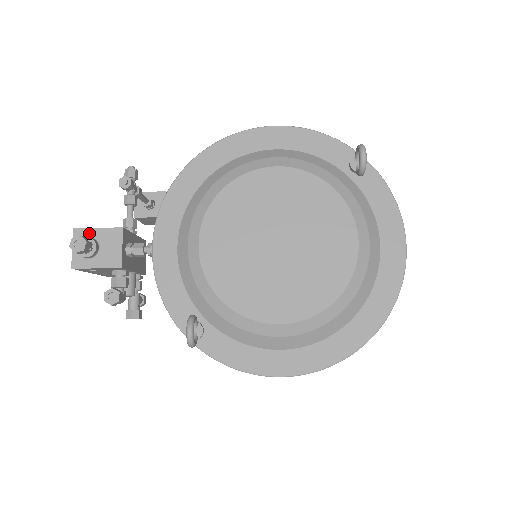
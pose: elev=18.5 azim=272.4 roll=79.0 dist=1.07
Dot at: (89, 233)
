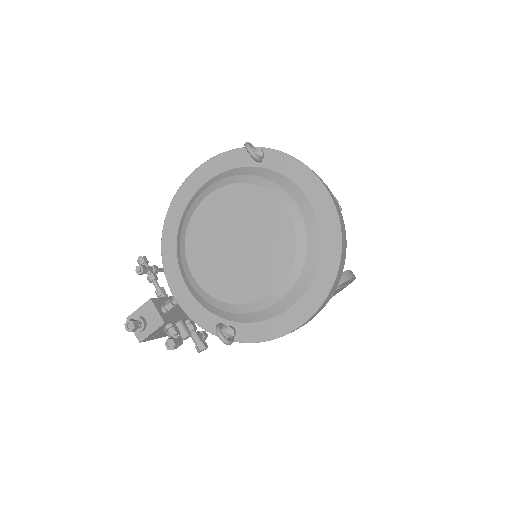
Dot at: (135, 315)
